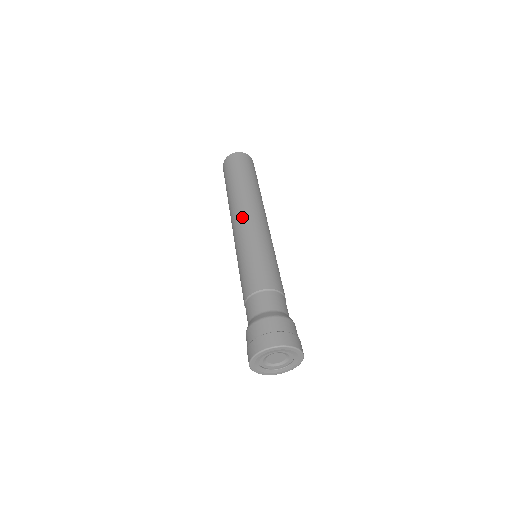
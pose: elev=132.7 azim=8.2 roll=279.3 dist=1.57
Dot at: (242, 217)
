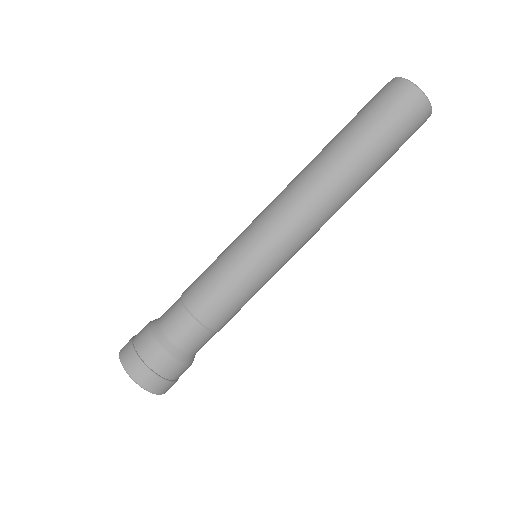
Dot at: (288, 207)
